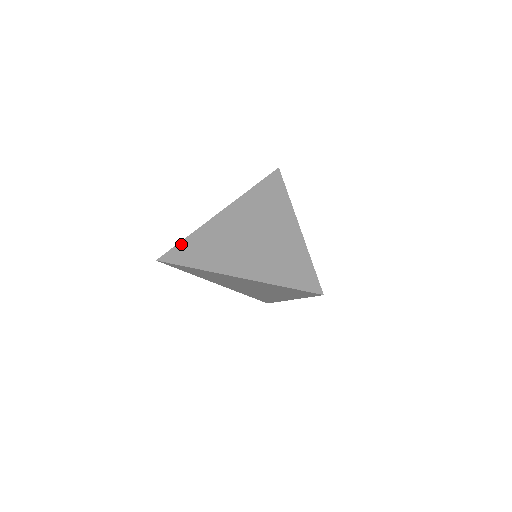
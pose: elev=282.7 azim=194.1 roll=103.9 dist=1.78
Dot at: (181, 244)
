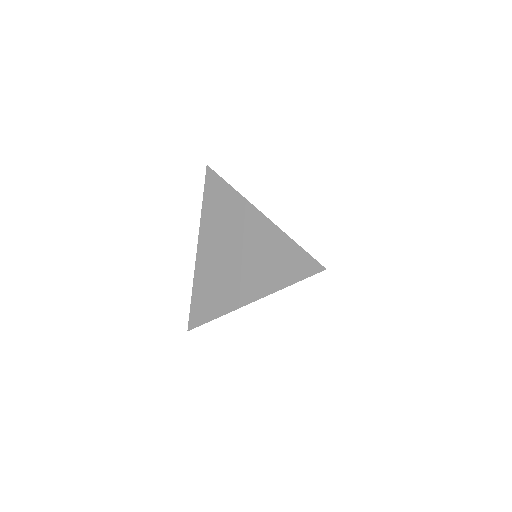
Dot at: (193, 303)
